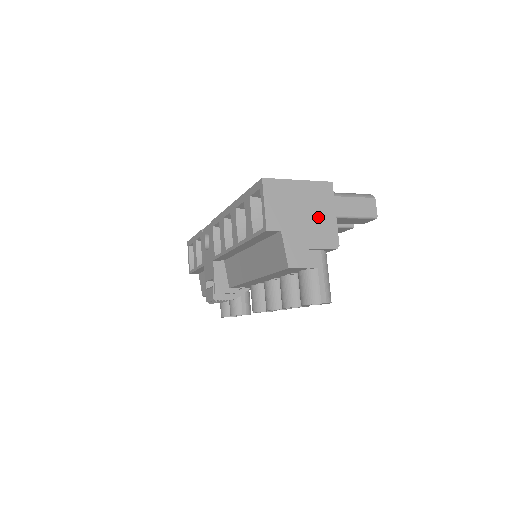
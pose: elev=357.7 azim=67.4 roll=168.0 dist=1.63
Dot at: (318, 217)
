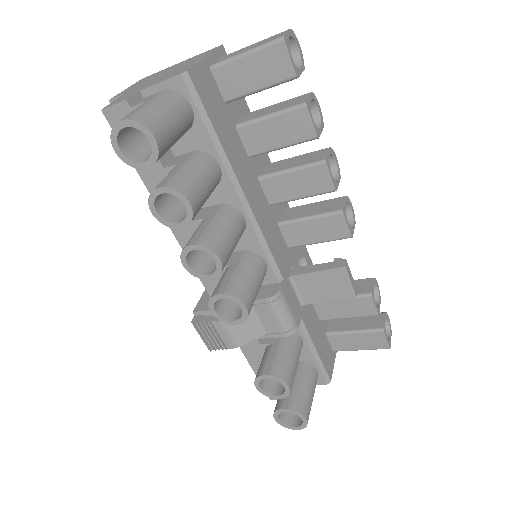
Dot at: occluded
